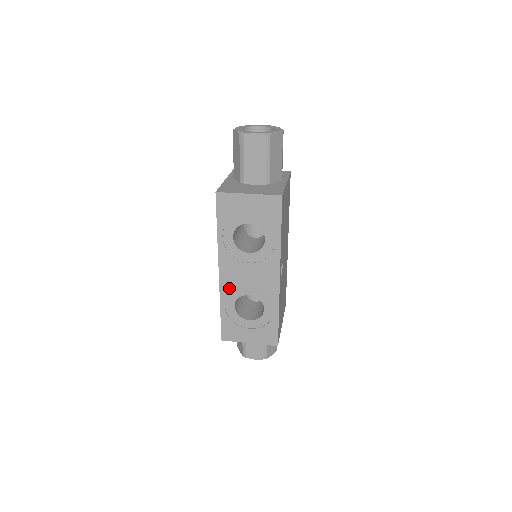
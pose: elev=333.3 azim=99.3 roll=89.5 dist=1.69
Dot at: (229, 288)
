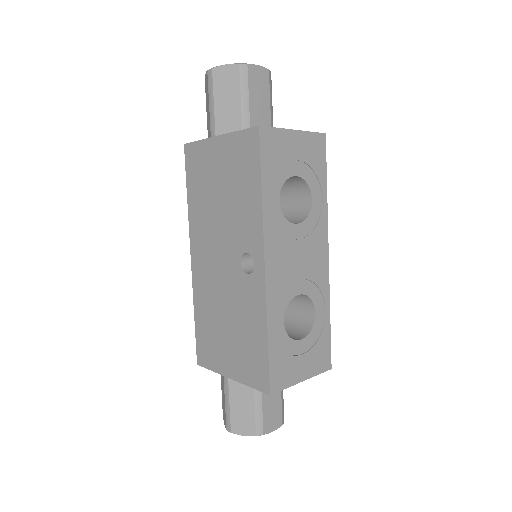
Dot at: (277, 290)
